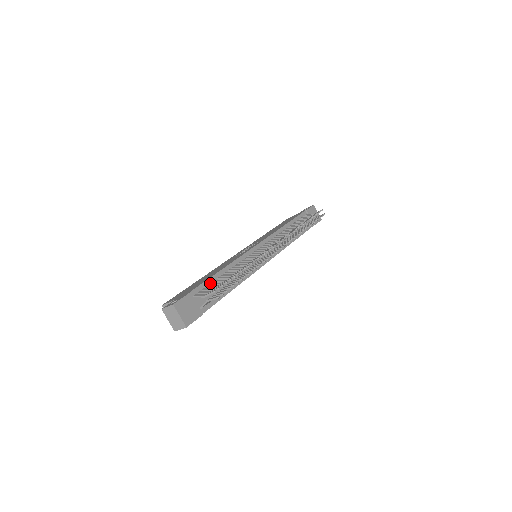
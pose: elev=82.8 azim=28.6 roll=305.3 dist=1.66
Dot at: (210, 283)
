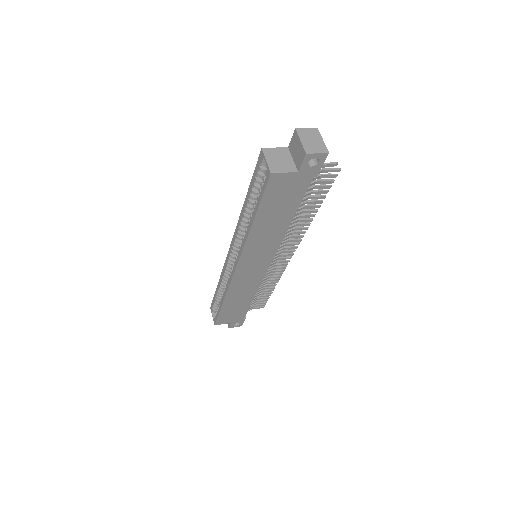
Dot at: occluded
